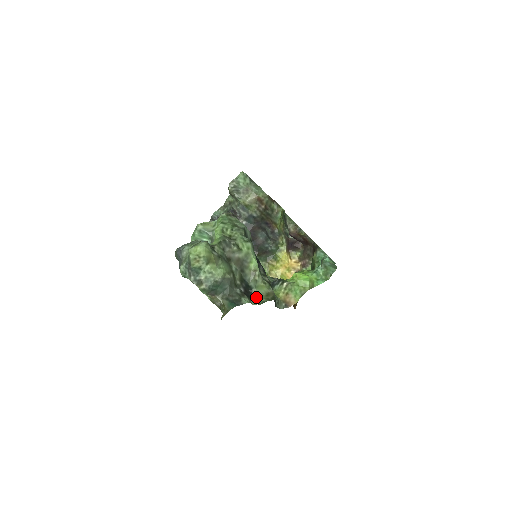
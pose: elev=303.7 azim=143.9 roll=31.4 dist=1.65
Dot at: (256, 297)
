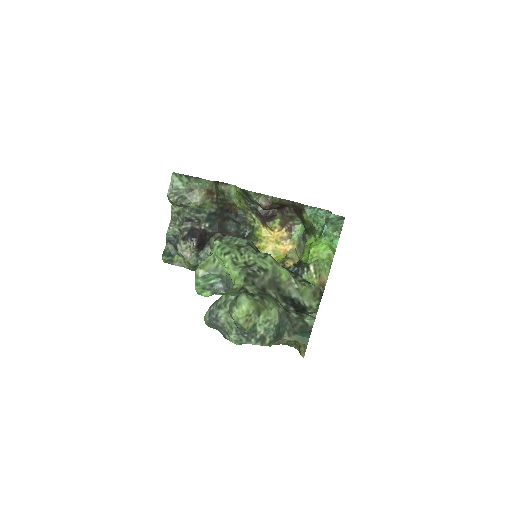
Dot at: (307, 305)
